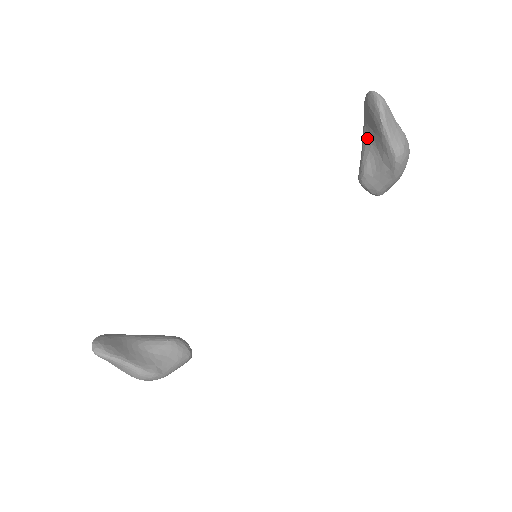
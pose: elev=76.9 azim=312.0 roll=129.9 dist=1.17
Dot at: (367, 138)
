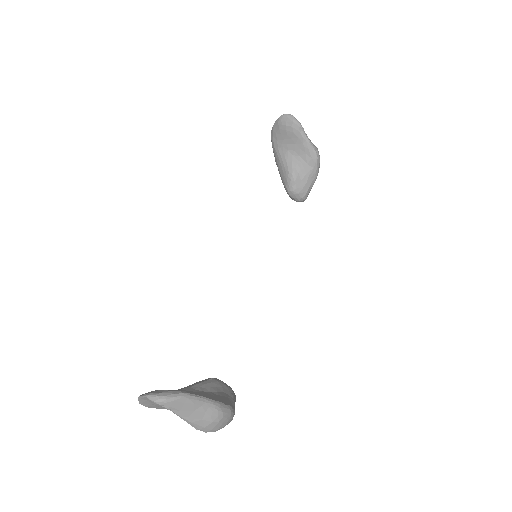
Dot at: (286, 154)
